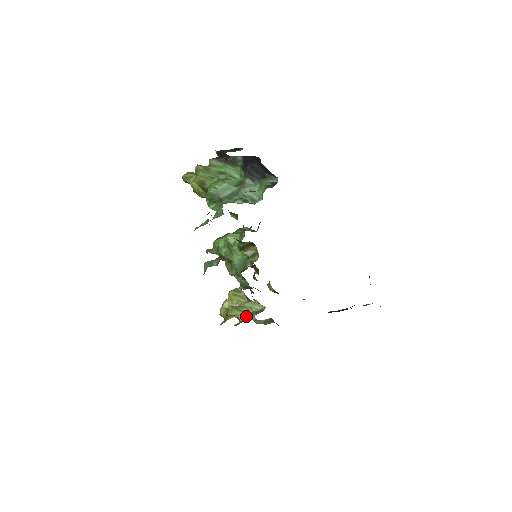
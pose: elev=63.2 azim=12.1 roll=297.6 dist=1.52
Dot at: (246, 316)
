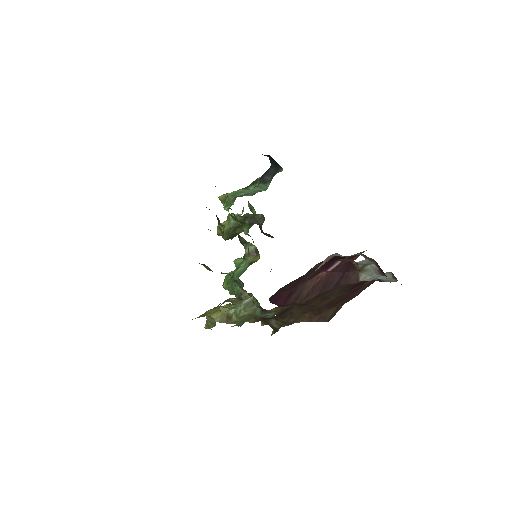
Dot at: (229, 309)
